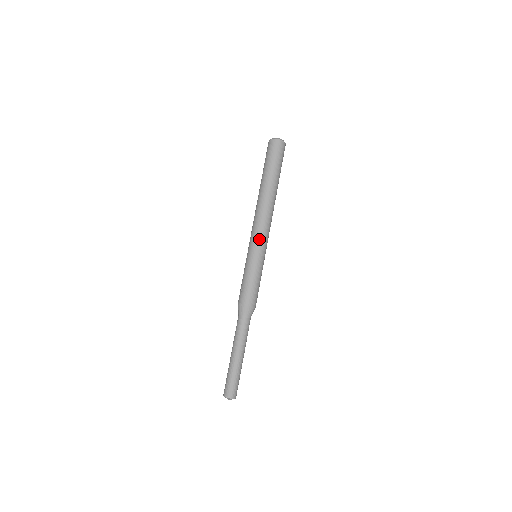
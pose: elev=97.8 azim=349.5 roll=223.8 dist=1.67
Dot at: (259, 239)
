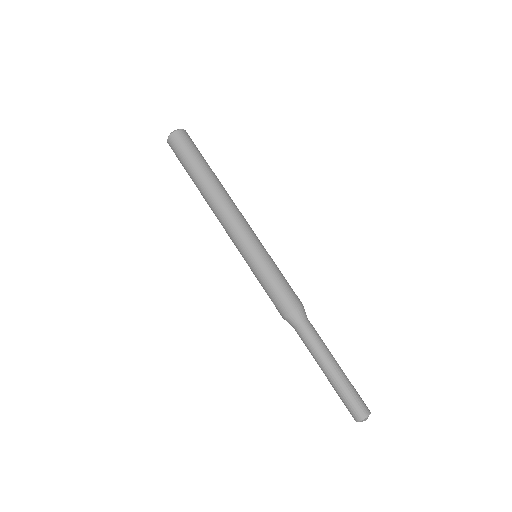
Dot at: (237, 242)
